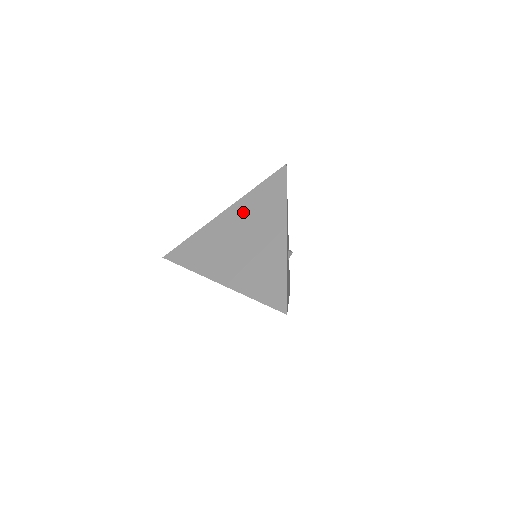
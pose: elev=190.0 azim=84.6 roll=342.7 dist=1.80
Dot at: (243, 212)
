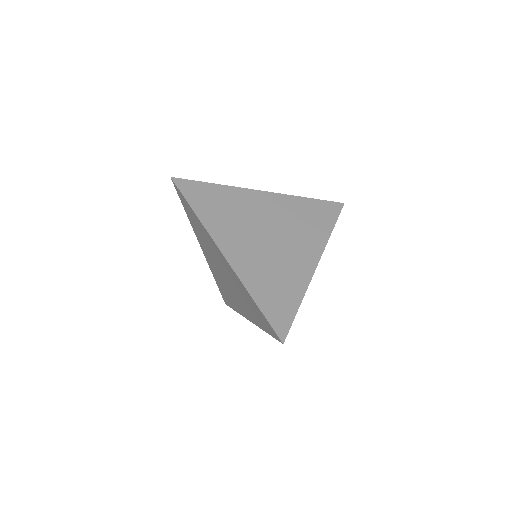
Dot at: (284, 209)
